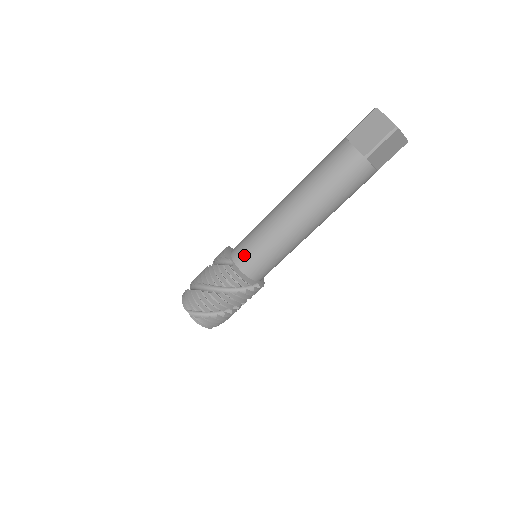
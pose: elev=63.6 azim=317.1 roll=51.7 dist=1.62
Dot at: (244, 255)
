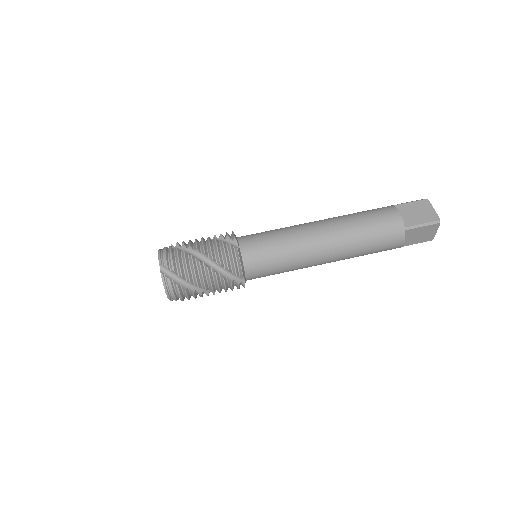
Dot at: (254, 246)
